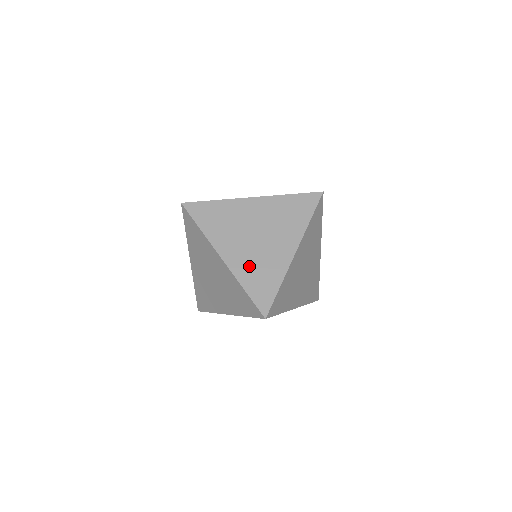
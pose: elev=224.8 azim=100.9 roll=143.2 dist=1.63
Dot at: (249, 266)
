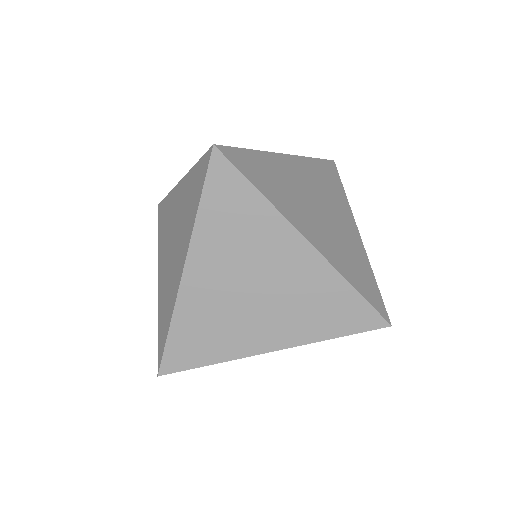
Dot at: (338, 252)
